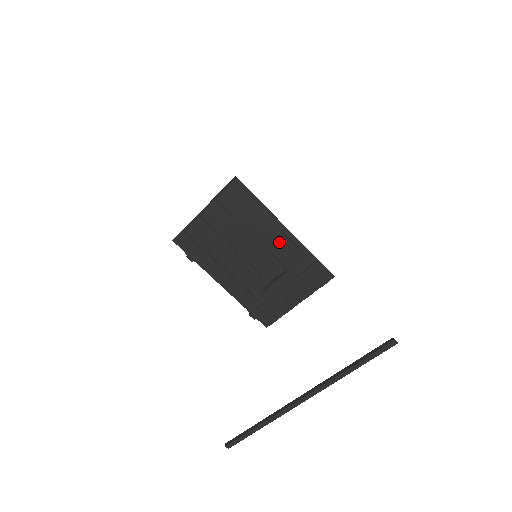
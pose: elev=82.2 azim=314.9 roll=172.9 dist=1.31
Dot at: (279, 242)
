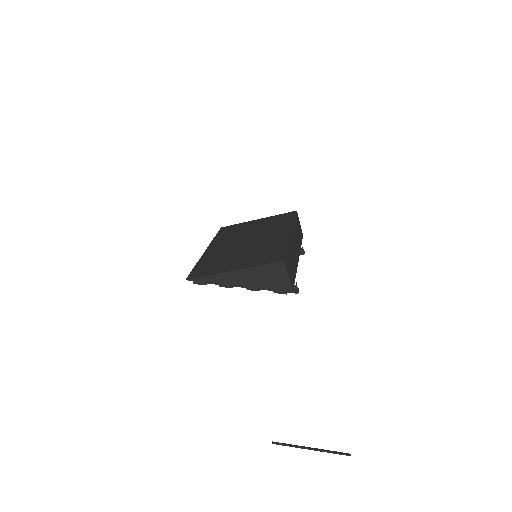
Dot at: occluded
